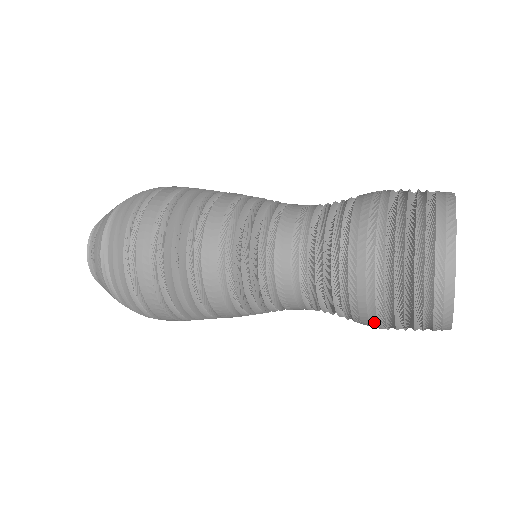
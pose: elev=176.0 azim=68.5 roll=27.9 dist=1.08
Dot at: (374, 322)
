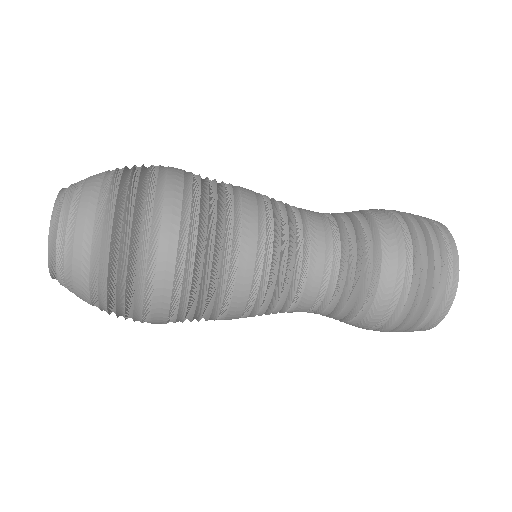
Dot at: (402, 254)
